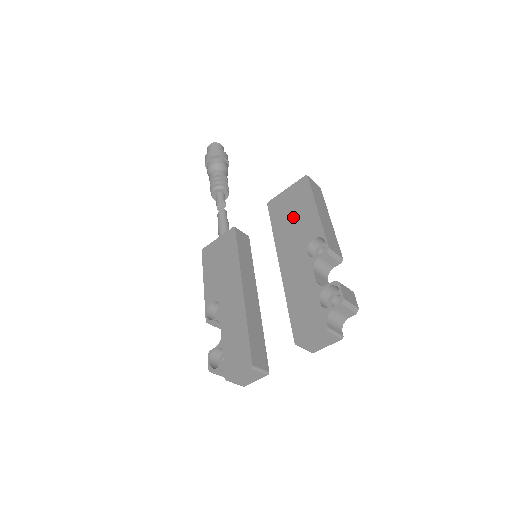
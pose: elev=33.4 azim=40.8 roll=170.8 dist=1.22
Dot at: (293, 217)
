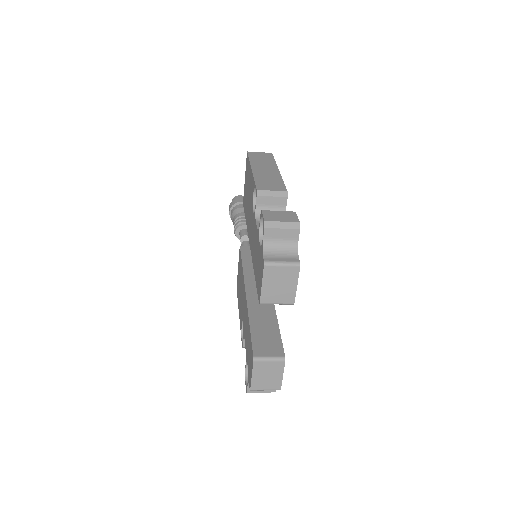
Dot at: (248, 194)
